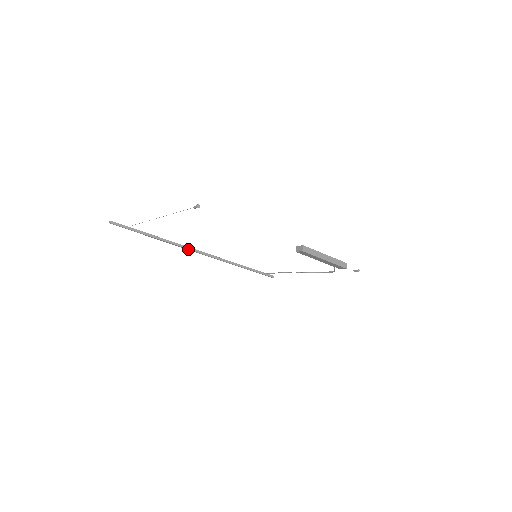
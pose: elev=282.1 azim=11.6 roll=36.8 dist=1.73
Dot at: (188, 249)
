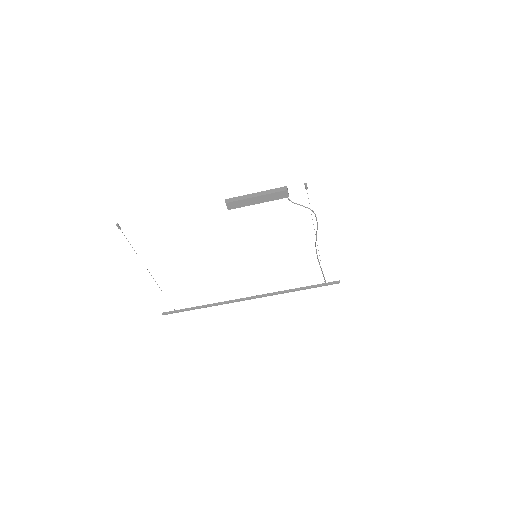
Dot at: (234, 301)
